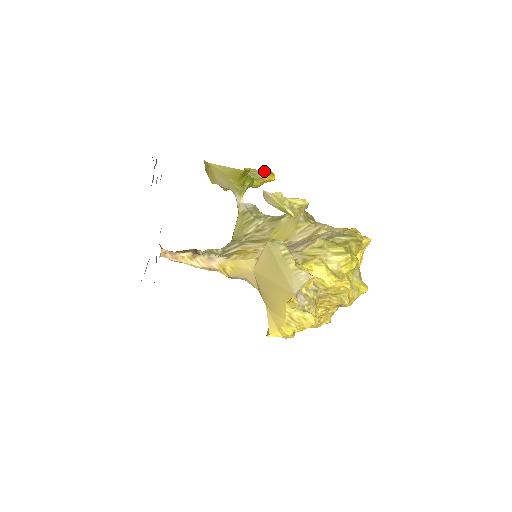
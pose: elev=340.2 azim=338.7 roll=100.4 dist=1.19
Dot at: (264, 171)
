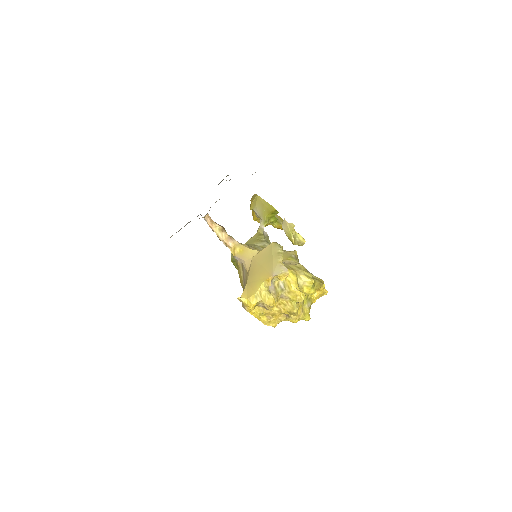
Dot at: occluded
